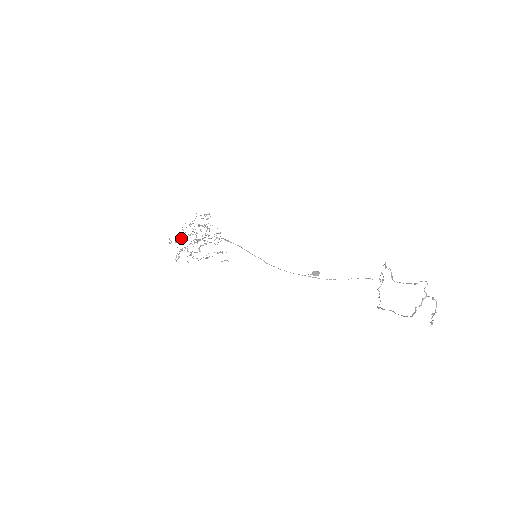
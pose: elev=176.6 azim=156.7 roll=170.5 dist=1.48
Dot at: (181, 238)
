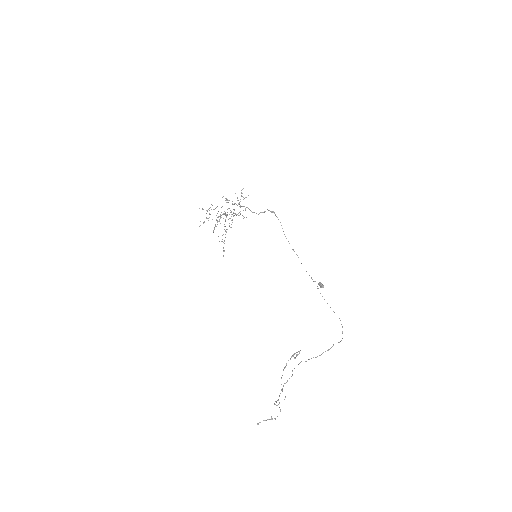
Dot at: (211, 209)
